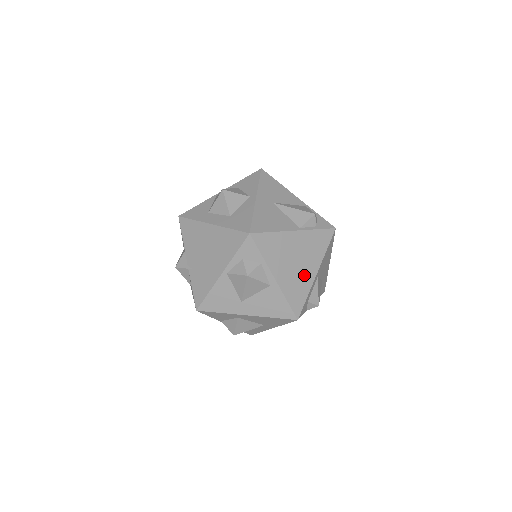
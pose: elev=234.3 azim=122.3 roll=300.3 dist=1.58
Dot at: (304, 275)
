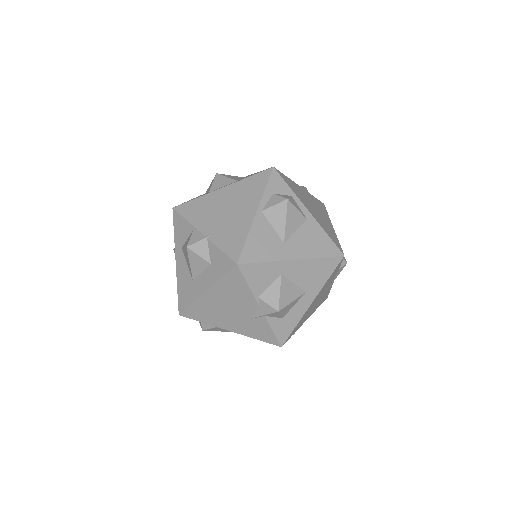
Dot at: (326, 223)
